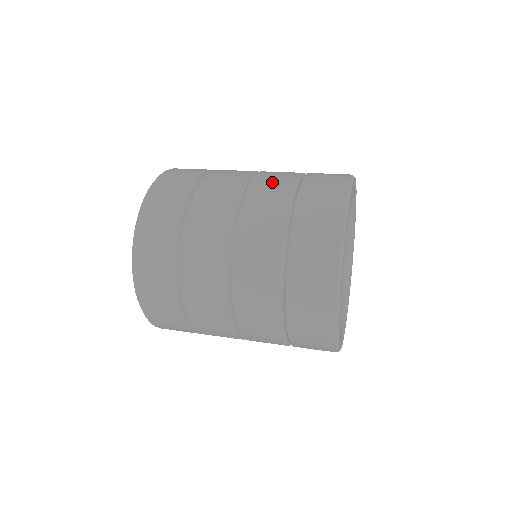
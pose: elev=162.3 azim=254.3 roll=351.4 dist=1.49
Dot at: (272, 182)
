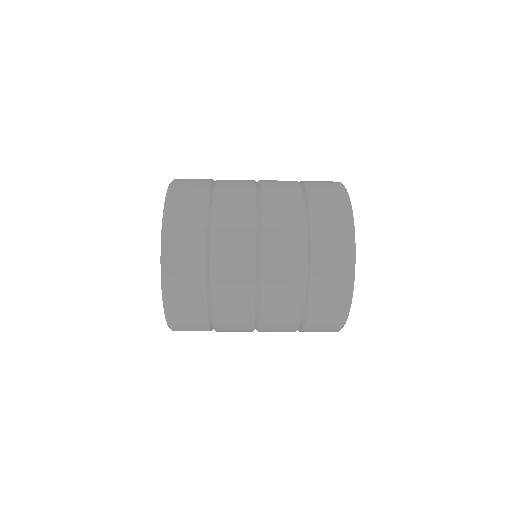
Dot at: (279, 182)
